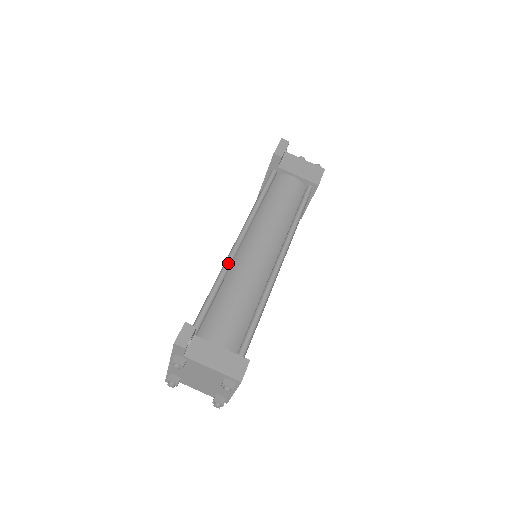
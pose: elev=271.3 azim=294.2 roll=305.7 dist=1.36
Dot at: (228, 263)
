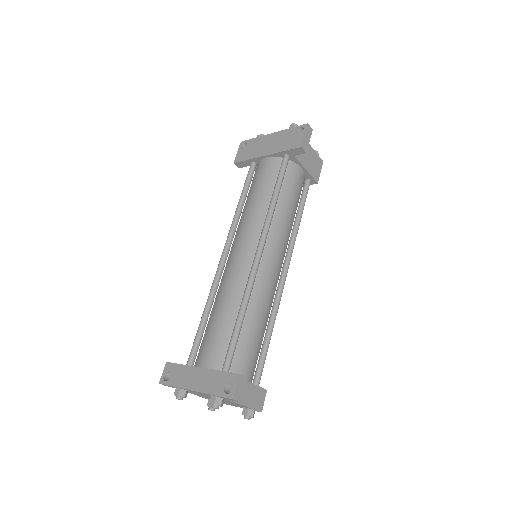
Dot at: (253, 284)
